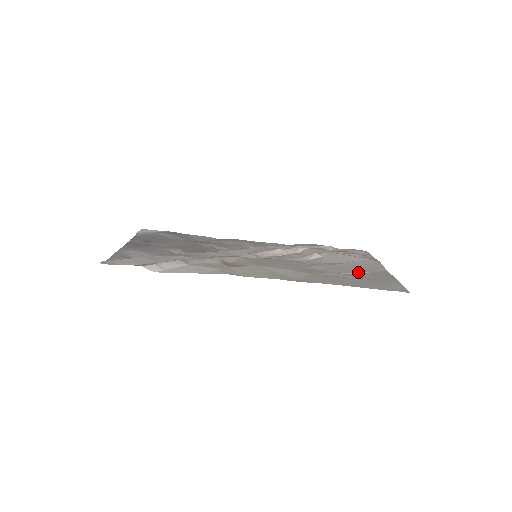
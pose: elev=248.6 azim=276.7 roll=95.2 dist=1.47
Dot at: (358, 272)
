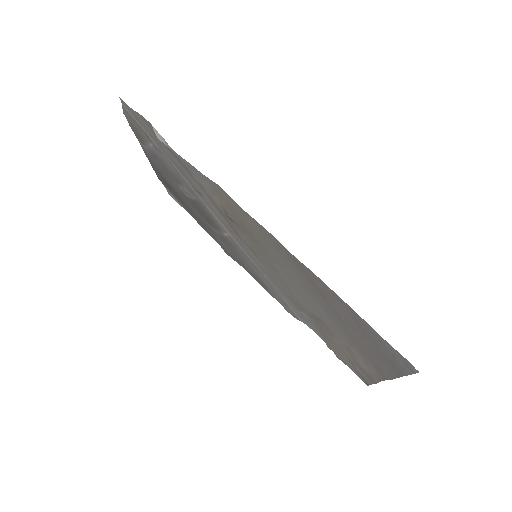
Dot at: (358, 339)
